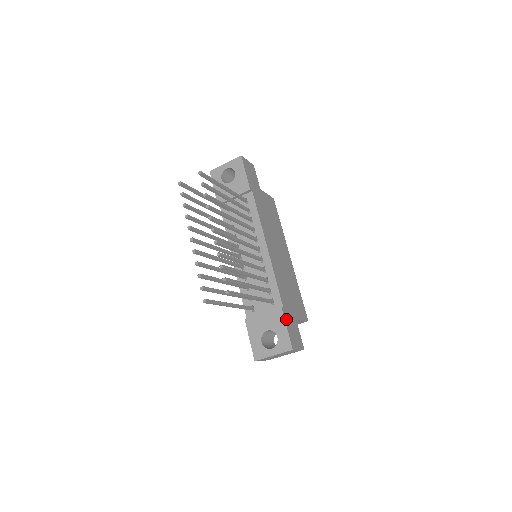
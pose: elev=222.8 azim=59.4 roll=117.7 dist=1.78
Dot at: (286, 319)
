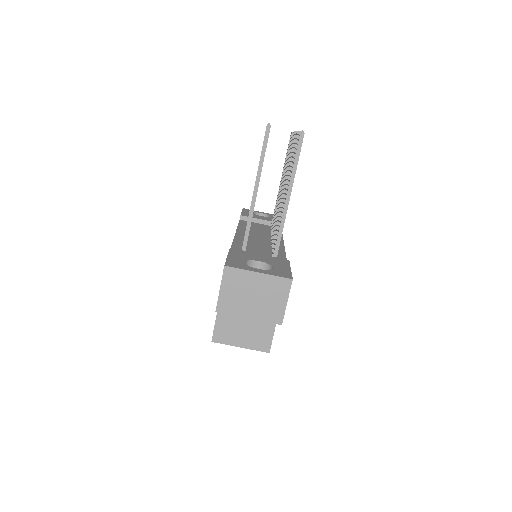
Dot at: occluded
